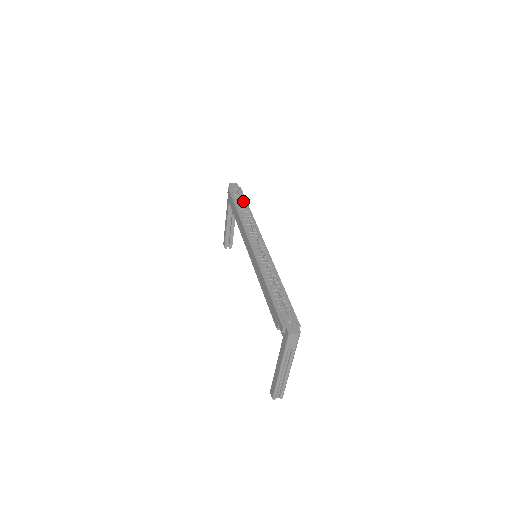
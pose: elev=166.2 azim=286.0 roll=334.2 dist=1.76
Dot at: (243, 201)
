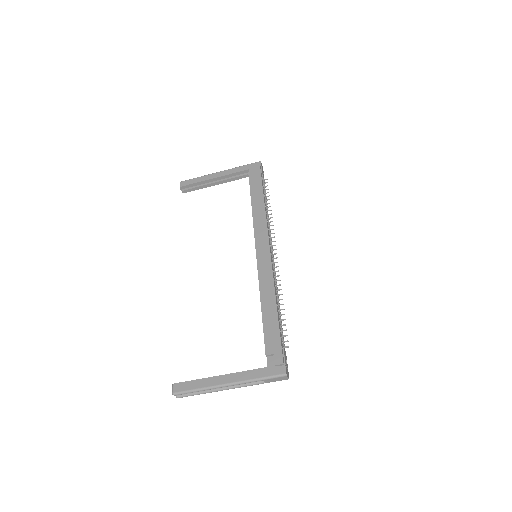
Dot at: (265, 192)
